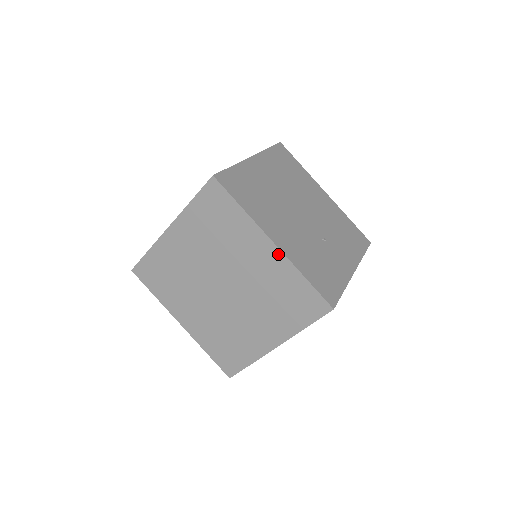
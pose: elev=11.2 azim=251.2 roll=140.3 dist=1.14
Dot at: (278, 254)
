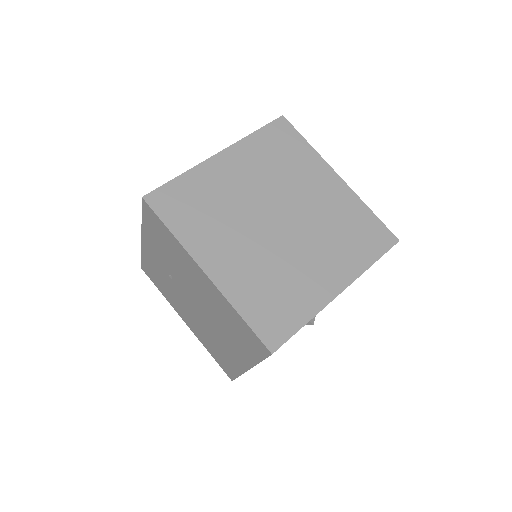
Dot at: (344, 187)
